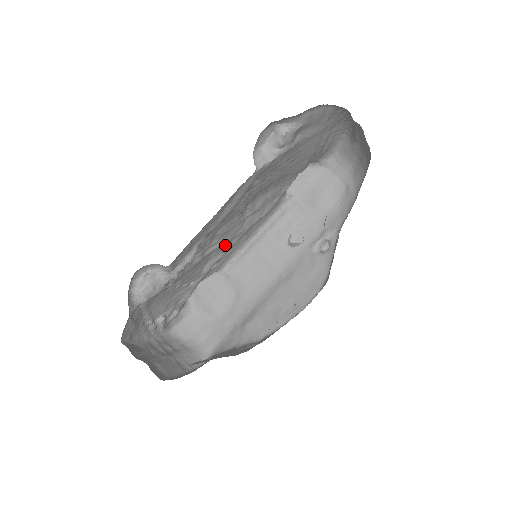
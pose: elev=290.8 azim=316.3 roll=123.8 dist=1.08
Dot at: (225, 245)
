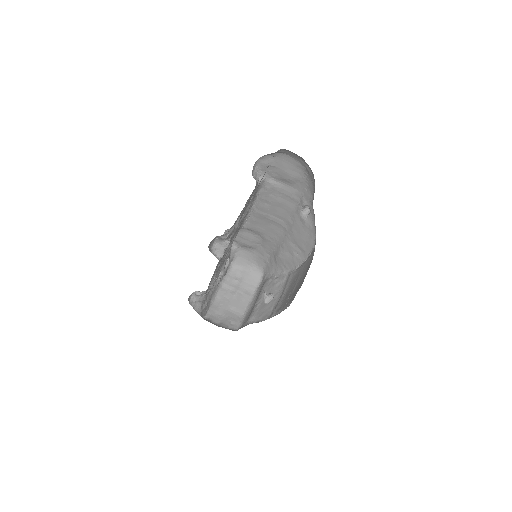
Dot at: occluded
